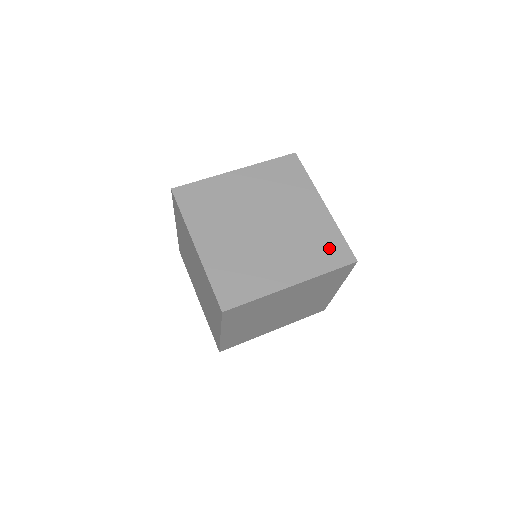
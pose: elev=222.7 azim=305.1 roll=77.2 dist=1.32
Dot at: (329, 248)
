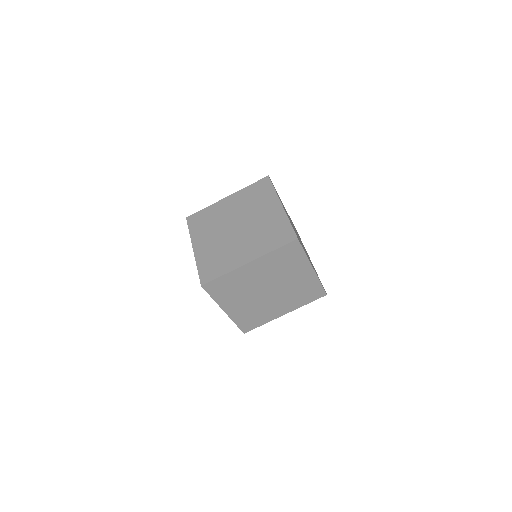
Dot at: occluded
